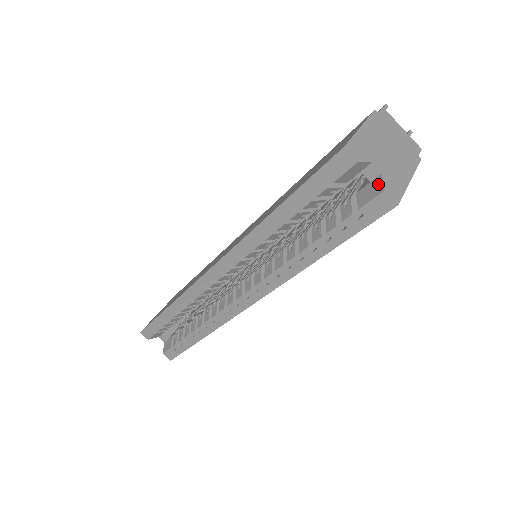
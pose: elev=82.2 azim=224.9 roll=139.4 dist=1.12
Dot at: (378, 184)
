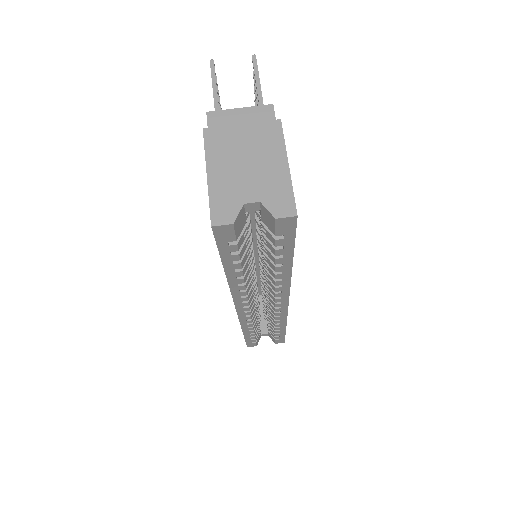
Dot at: (266, 213)
